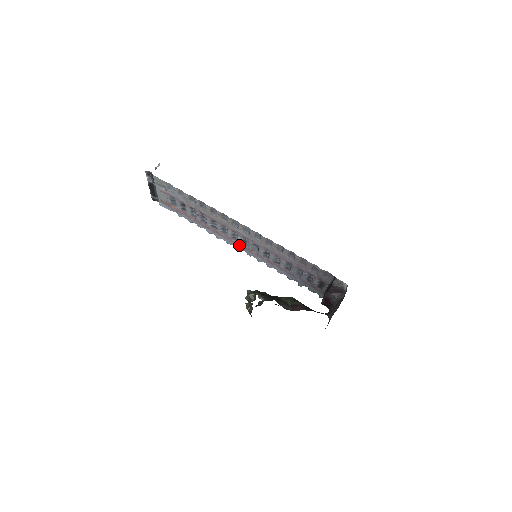
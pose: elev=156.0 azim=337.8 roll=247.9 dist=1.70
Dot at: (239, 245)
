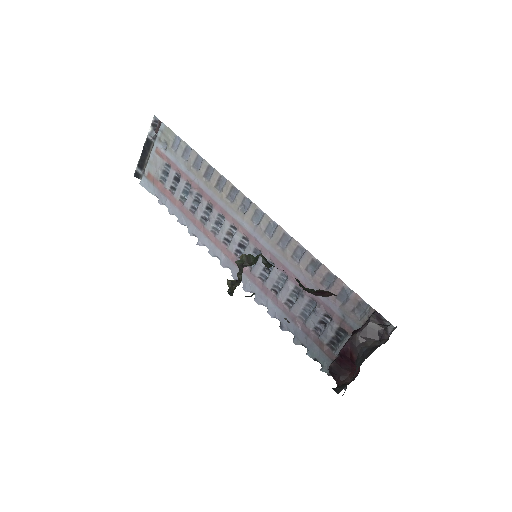
Dot at: (228, 255)
